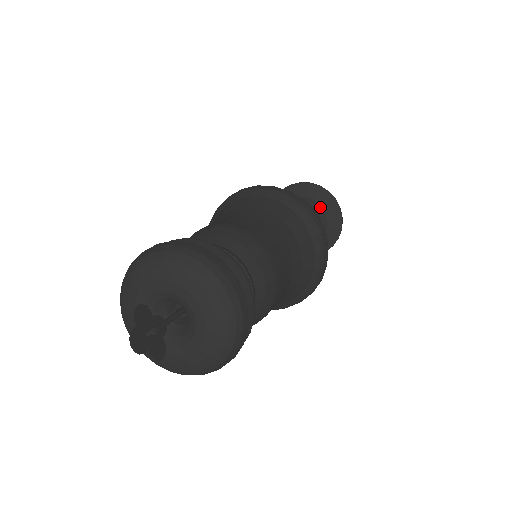
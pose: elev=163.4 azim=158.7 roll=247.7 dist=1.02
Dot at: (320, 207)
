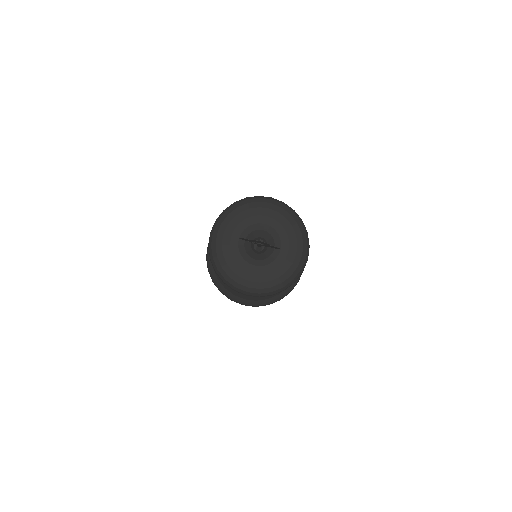
Dot at: occluded
